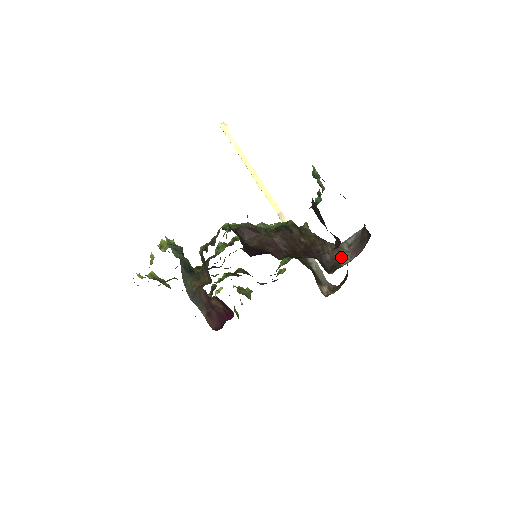
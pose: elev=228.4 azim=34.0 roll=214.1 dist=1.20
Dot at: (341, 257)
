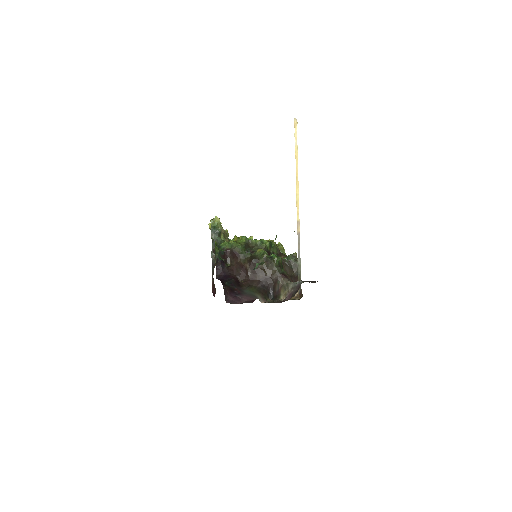
Dot at: (283, 293)
